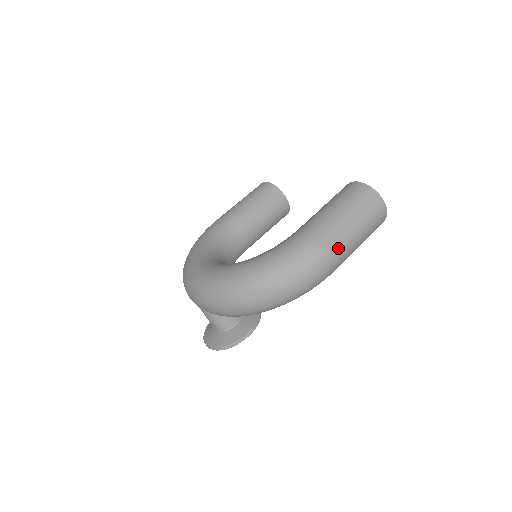
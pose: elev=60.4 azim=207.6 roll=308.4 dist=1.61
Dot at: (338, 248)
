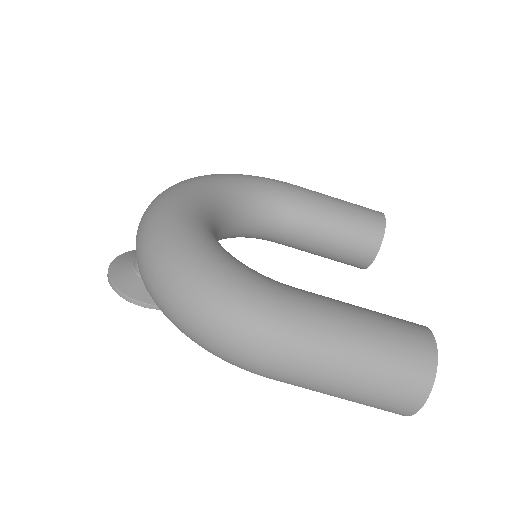
Dot at: (296, 366)
